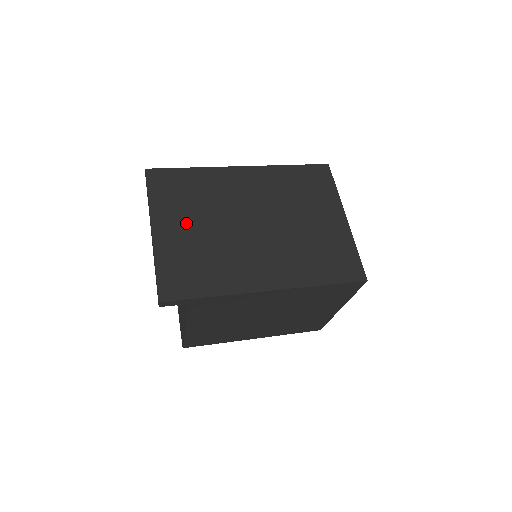
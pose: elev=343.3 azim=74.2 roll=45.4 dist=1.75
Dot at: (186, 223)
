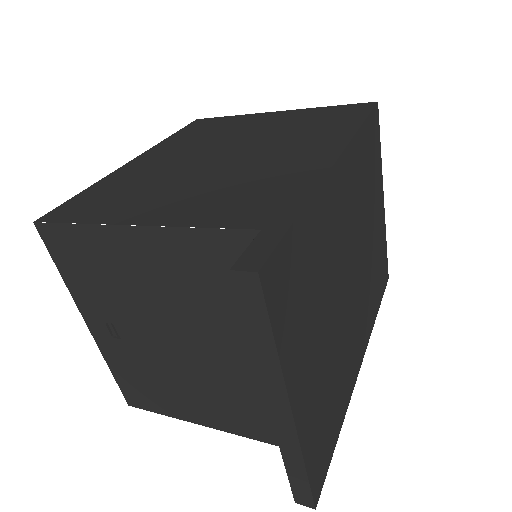
Dot at: (315, 350)
